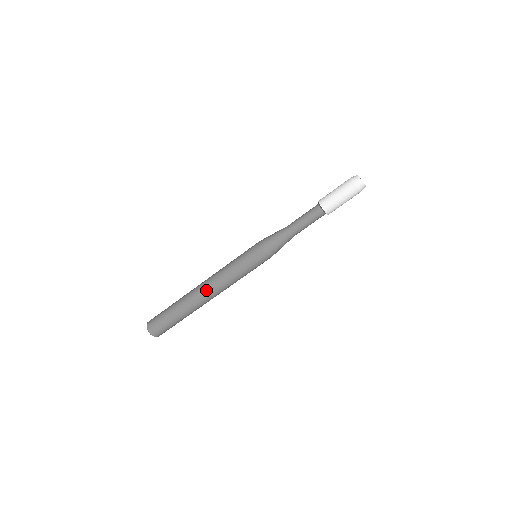
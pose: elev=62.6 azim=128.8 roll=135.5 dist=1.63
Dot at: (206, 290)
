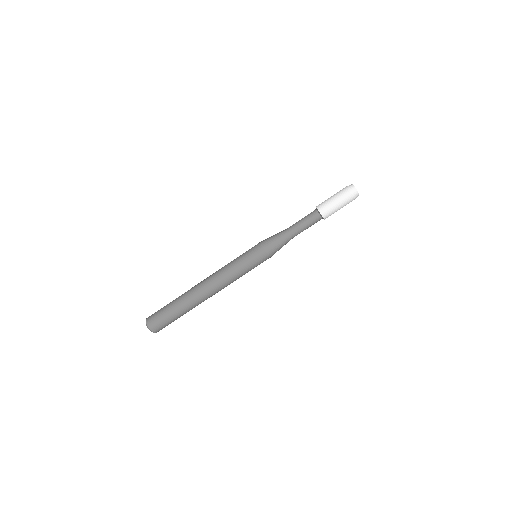
Dot at: (205, 282)
